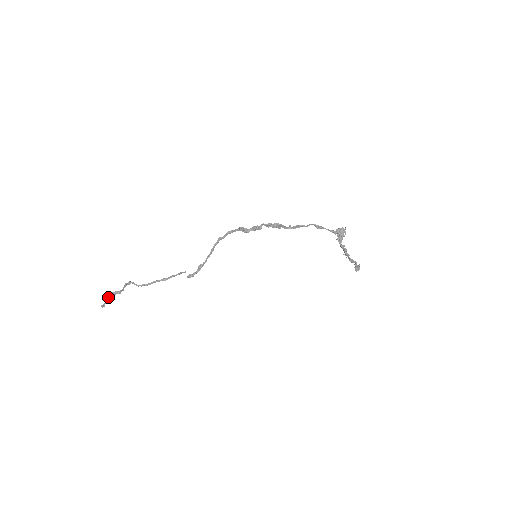
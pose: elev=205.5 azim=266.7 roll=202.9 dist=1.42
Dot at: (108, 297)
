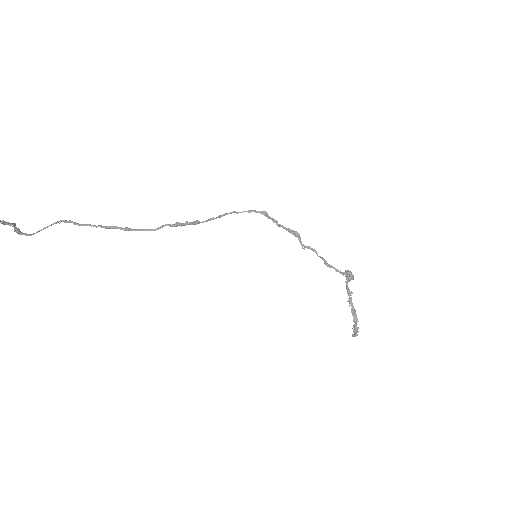
Dot at: (14, 223)
